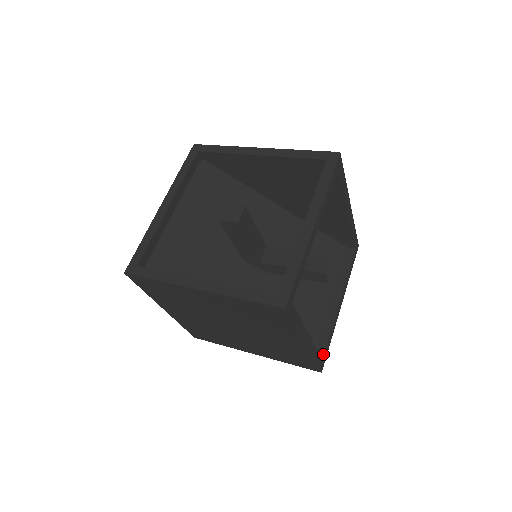
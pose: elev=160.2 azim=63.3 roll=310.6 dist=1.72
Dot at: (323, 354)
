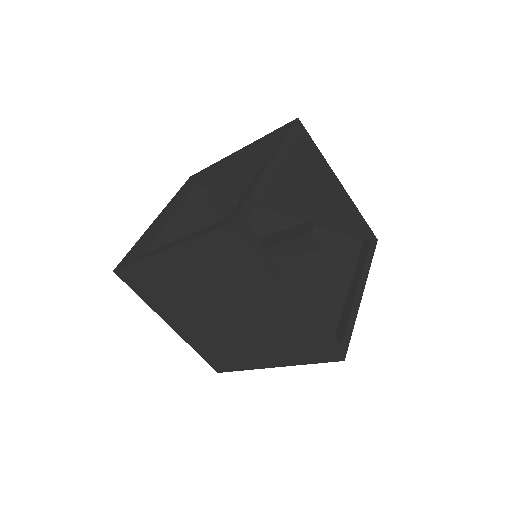
Dot at: (341, 338)
